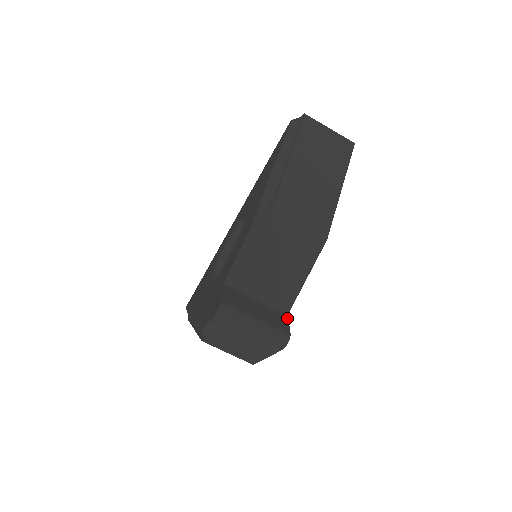
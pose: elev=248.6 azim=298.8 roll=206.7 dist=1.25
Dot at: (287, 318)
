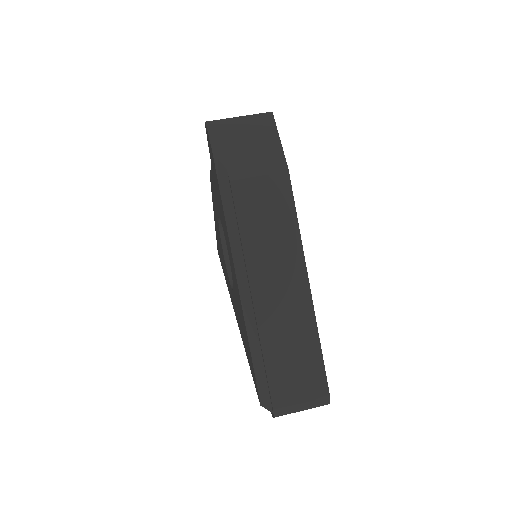
Dot at: occluded
